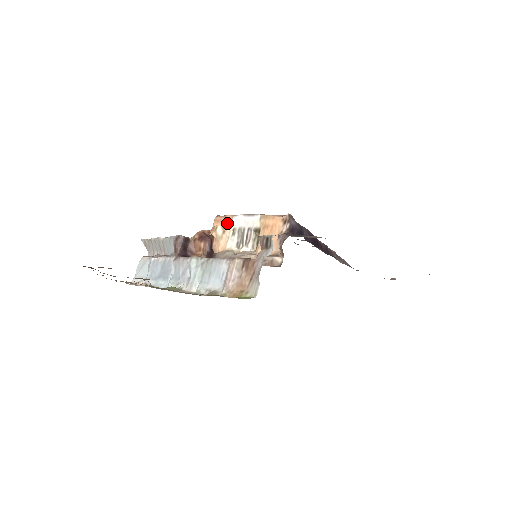
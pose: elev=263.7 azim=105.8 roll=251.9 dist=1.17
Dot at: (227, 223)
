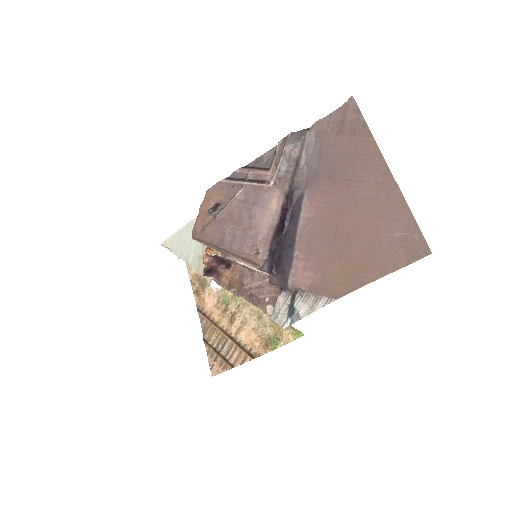
Dot at: occluded
